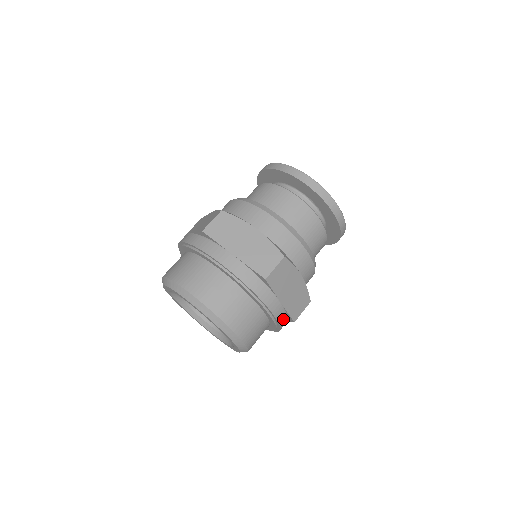
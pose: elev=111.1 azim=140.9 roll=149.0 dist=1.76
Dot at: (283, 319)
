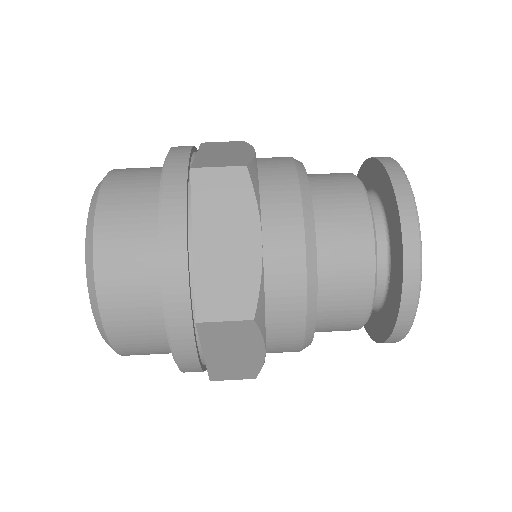
Dot at: (194, 370)
